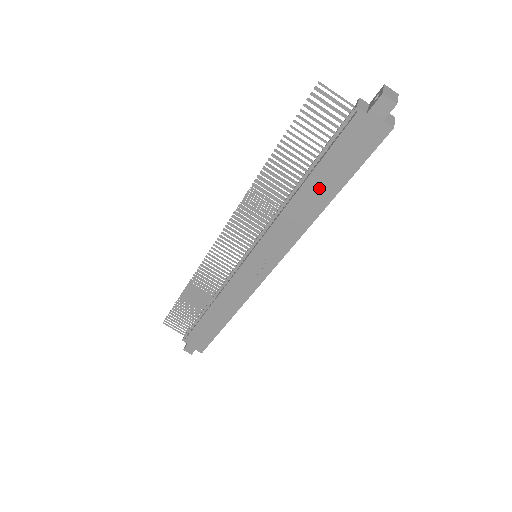
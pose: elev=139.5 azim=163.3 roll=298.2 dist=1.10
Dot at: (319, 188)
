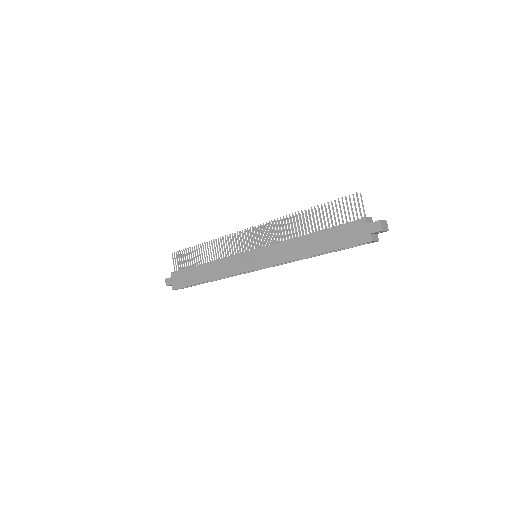
Dot at: (317, 243)
